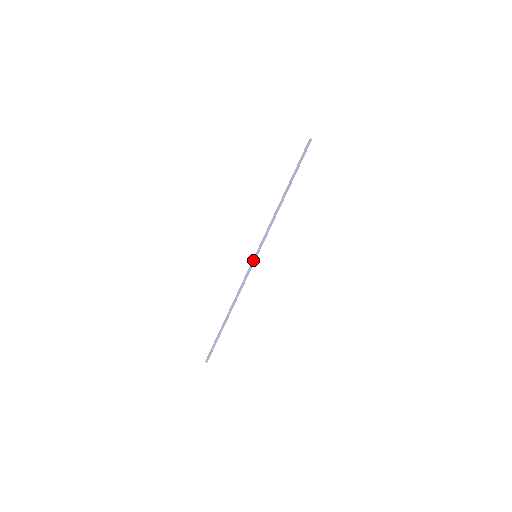
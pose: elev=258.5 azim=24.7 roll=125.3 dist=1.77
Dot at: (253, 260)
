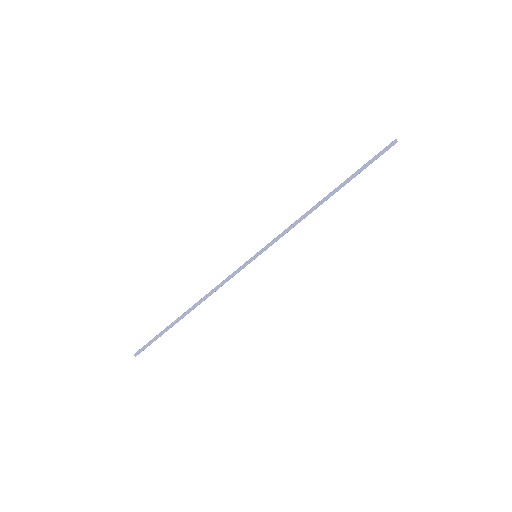
Dot at: (250, 258)
